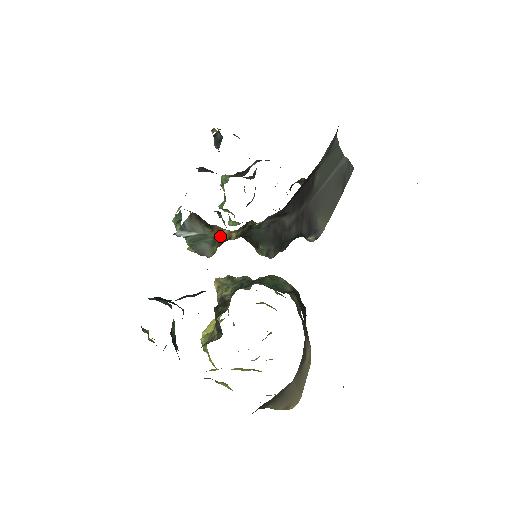
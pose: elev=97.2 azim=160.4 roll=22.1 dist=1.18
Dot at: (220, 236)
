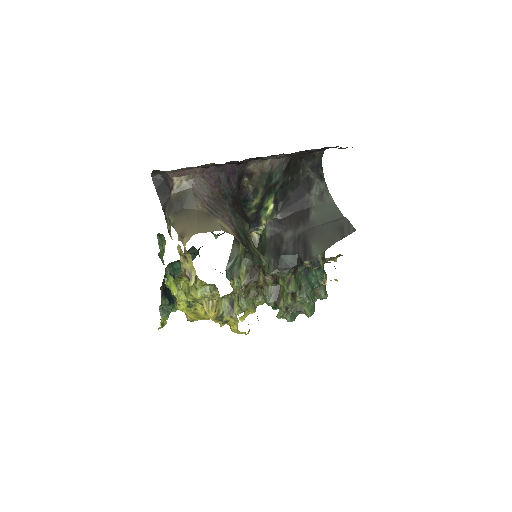
Dot at: (243, 252)
